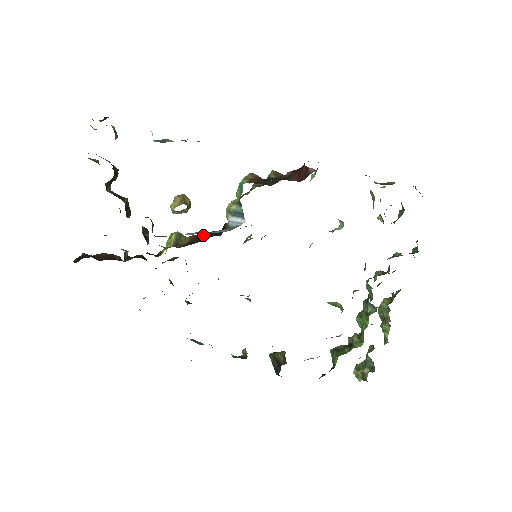
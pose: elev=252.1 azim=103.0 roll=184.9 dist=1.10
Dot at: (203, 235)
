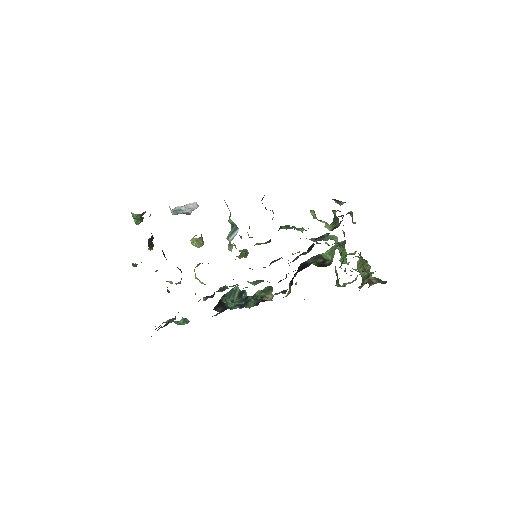
Dot at: occluded
